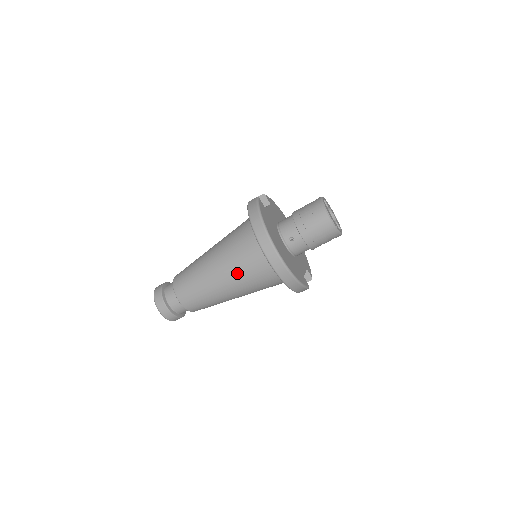
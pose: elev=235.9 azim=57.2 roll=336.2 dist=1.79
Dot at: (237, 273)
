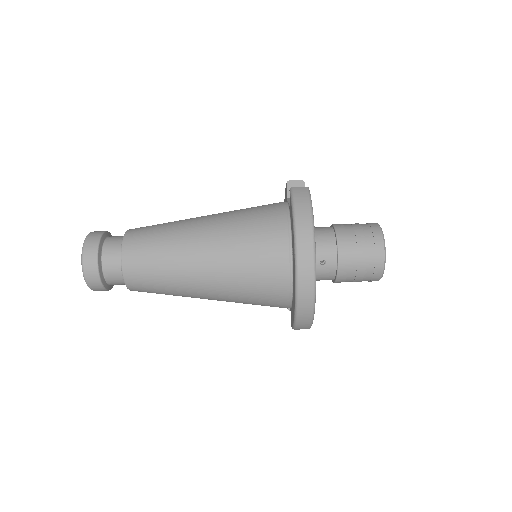
Dot at: (234, 276)
